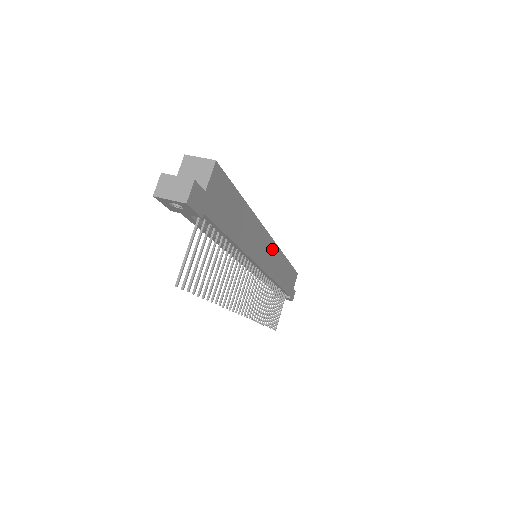
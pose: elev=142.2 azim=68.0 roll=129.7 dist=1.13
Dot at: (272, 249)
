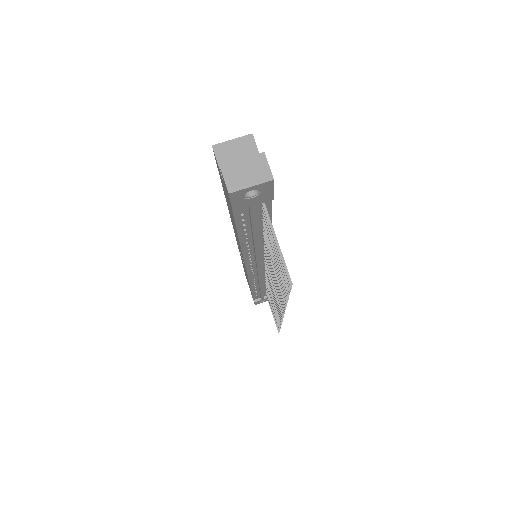
Dot at: occluded
